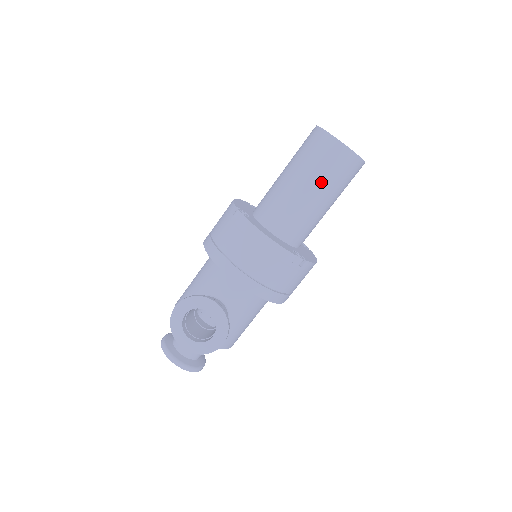
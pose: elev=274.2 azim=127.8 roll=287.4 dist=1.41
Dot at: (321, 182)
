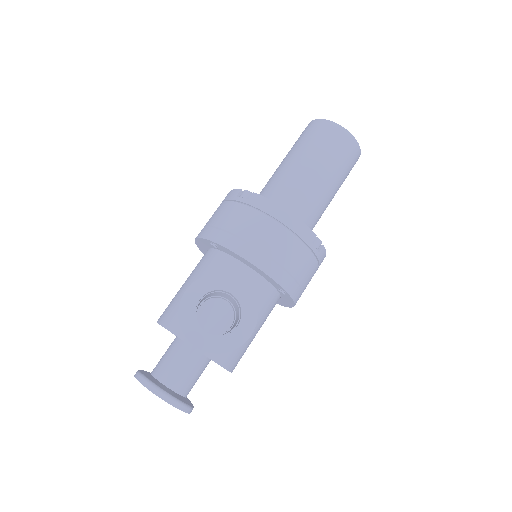
Dot at: (329, 165)
